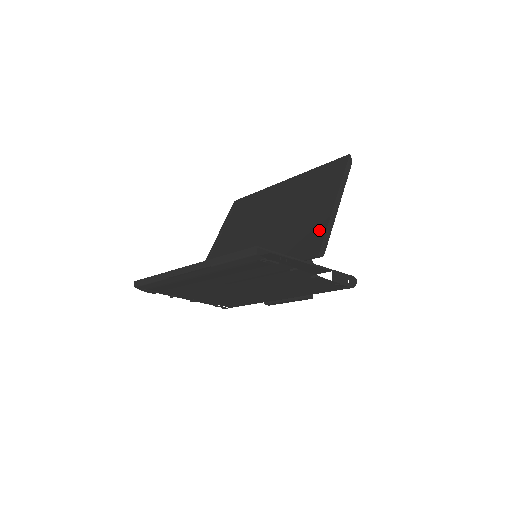
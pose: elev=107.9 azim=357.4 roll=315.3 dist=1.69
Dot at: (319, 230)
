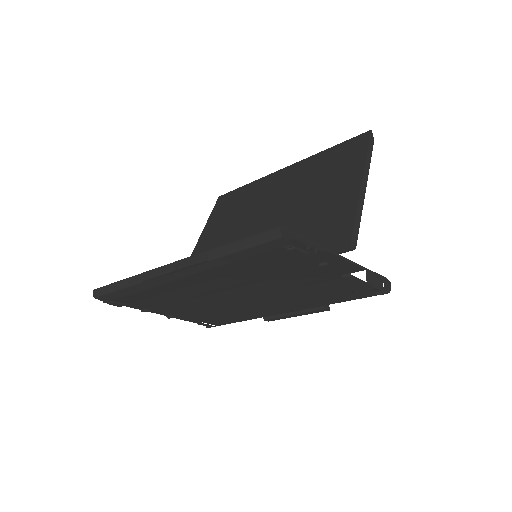
Dot at: (344, 218)
